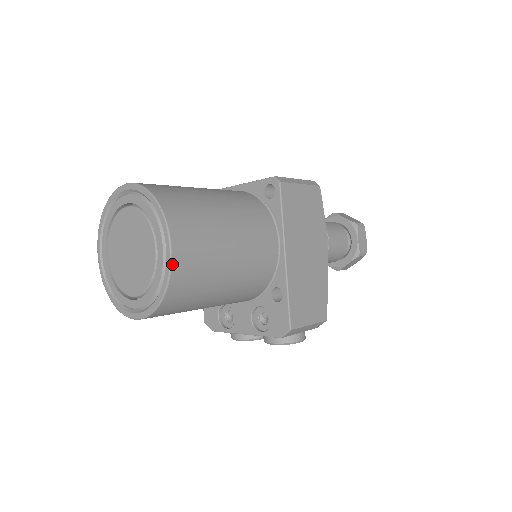
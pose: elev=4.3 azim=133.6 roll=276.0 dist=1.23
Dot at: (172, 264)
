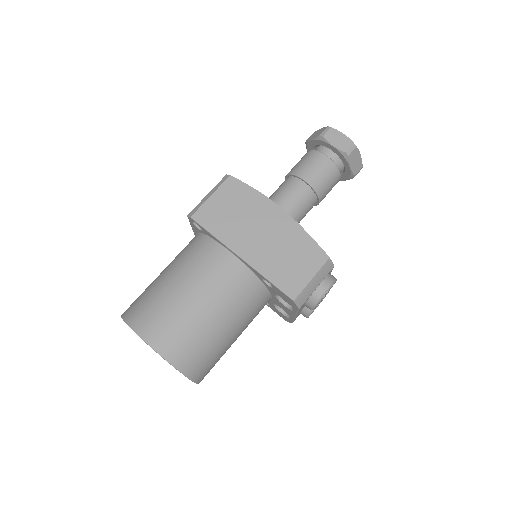
Dot at: (158, 352)
